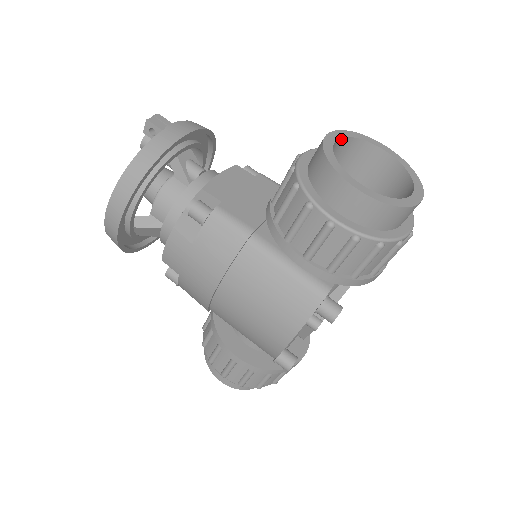
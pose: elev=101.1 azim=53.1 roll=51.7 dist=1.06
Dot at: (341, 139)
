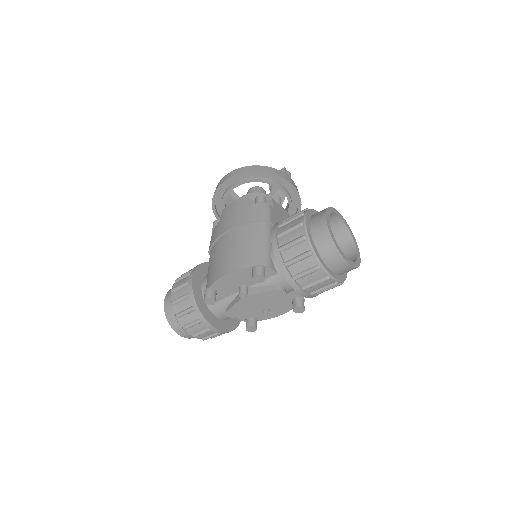
Dot at: (344, 224)
